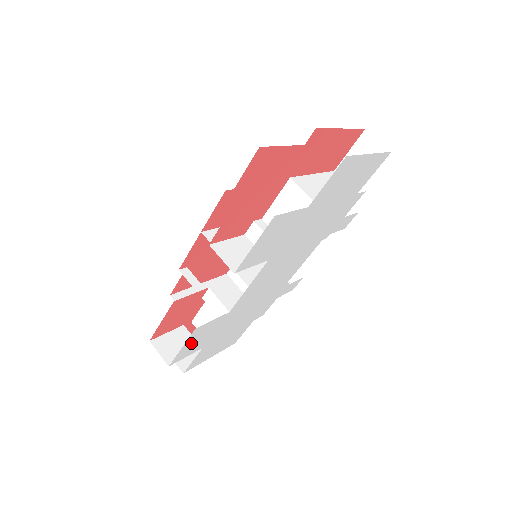
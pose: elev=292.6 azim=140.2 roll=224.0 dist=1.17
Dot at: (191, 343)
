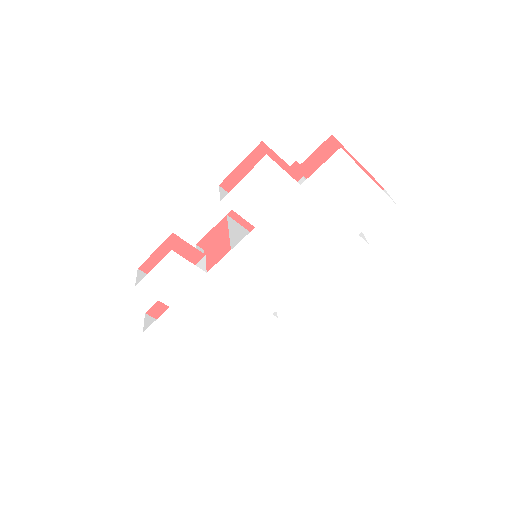
Dot at: (163, 275)
